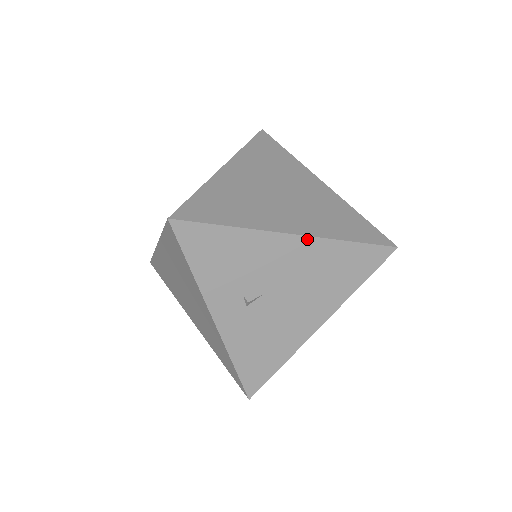
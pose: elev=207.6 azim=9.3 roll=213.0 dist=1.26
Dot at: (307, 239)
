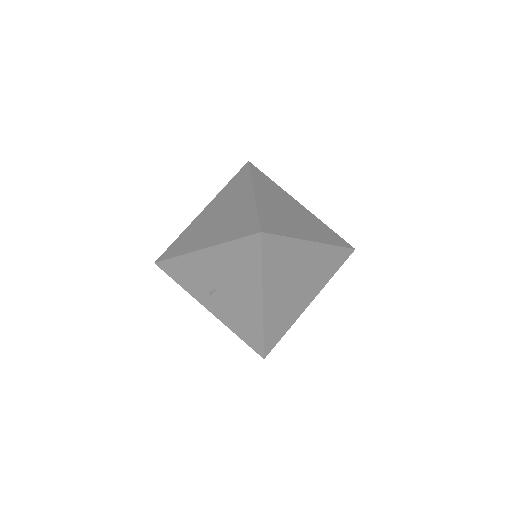
Dot at: (210, 249)
